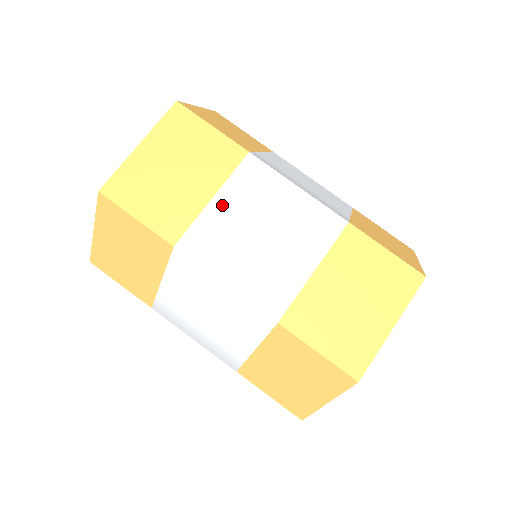
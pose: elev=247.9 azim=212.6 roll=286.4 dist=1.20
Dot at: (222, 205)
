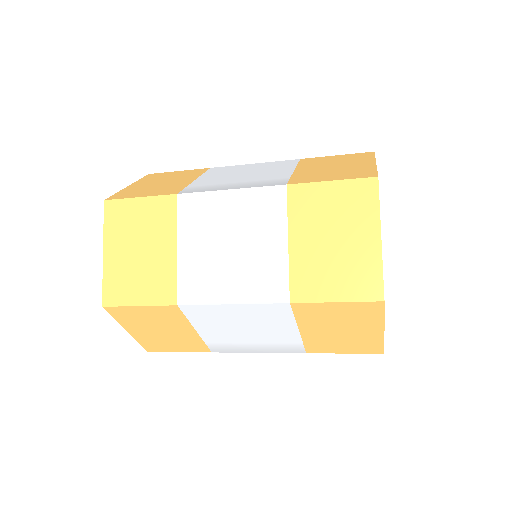
Dot at: (187, 248)
